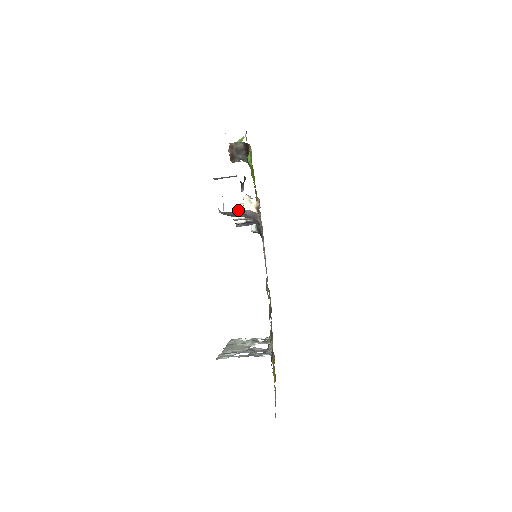
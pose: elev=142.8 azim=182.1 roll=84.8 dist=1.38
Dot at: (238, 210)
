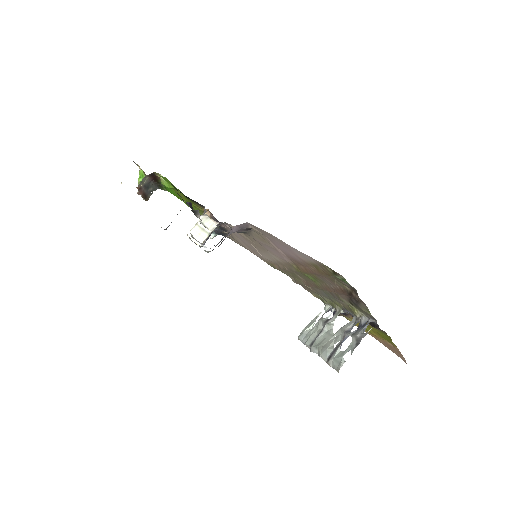
Dot at: (197, 234)
